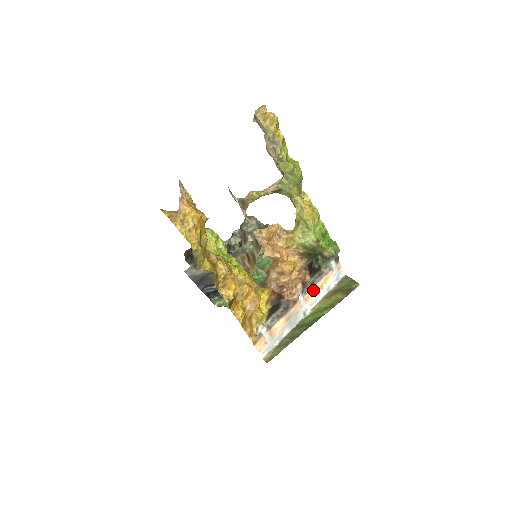
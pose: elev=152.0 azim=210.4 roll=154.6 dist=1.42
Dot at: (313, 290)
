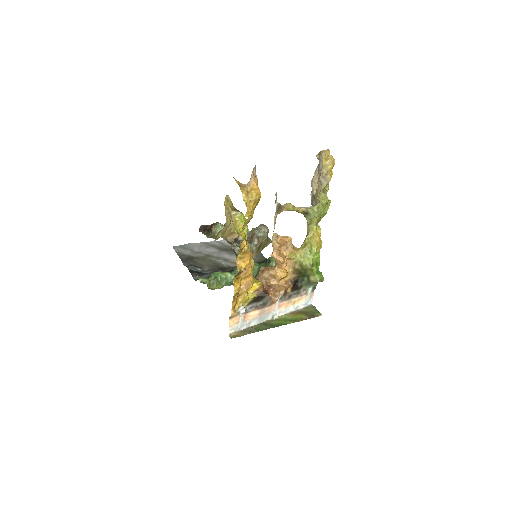
Dot at: (288, 302)
